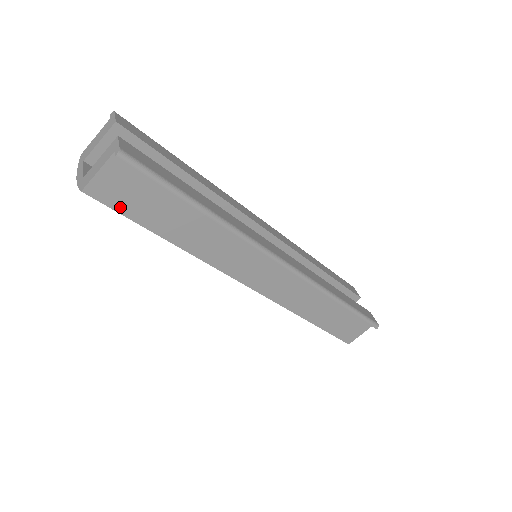
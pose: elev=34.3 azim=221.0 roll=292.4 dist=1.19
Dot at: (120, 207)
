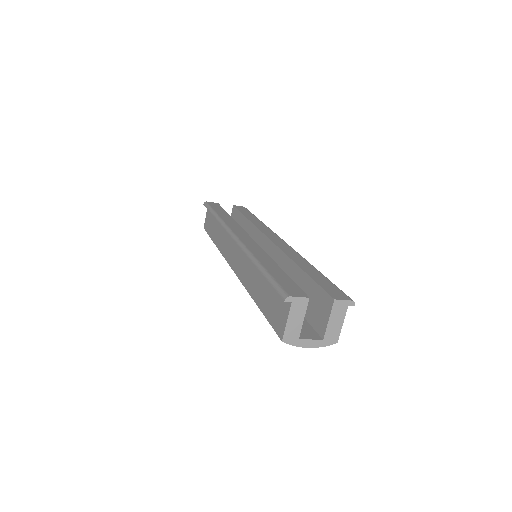
Dot at: occluded
